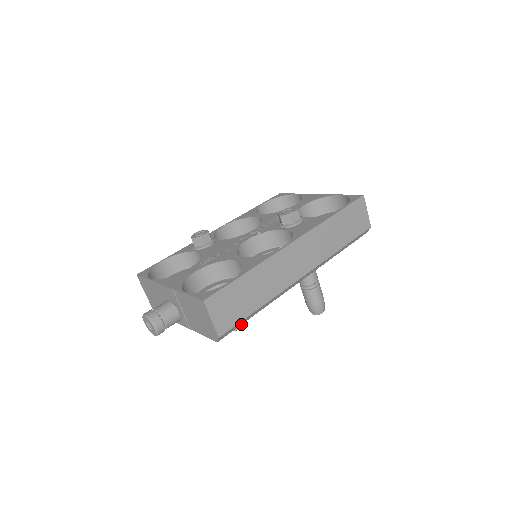
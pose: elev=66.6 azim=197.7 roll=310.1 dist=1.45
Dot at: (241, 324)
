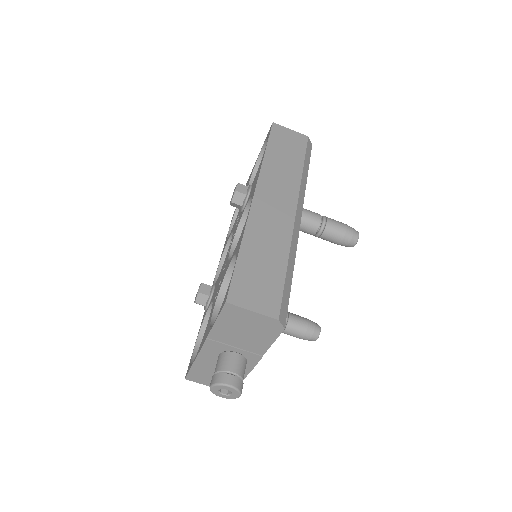
Dot at: (289, 295)
